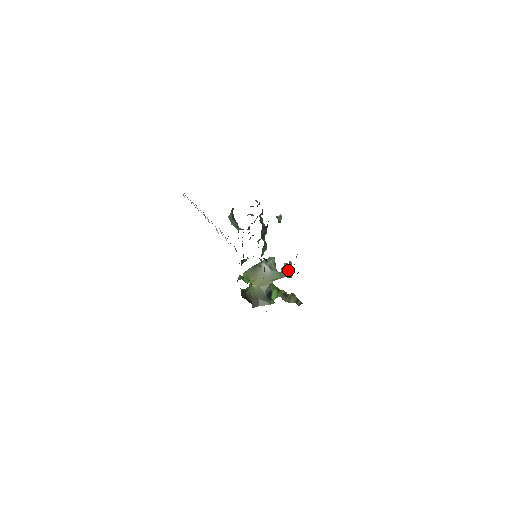
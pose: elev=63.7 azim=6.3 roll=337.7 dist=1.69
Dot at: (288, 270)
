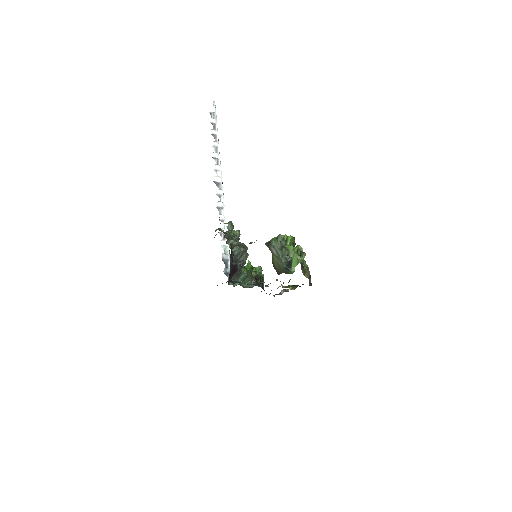
Dot at: occluded
